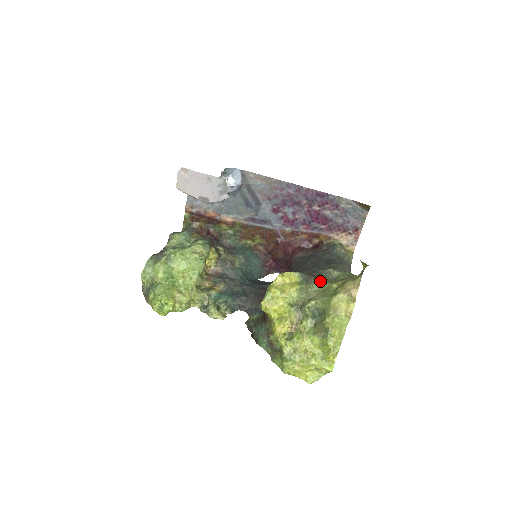
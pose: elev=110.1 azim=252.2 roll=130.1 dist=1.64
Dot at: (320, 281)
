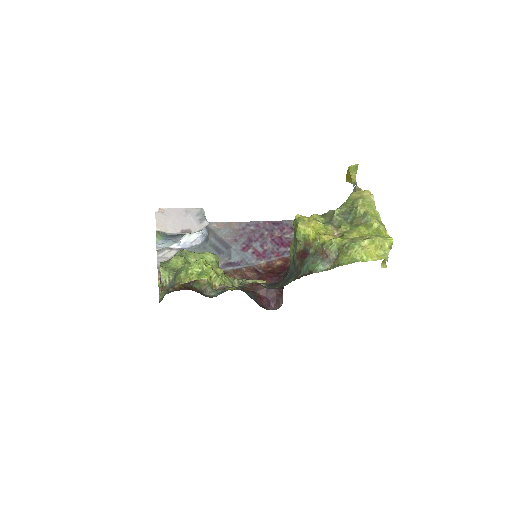
Dot at: (329, 210)
